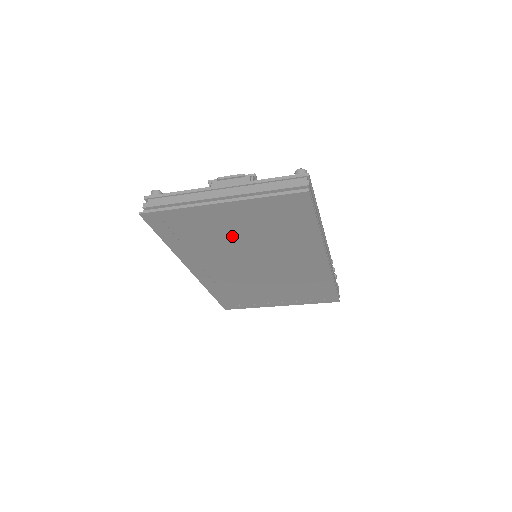
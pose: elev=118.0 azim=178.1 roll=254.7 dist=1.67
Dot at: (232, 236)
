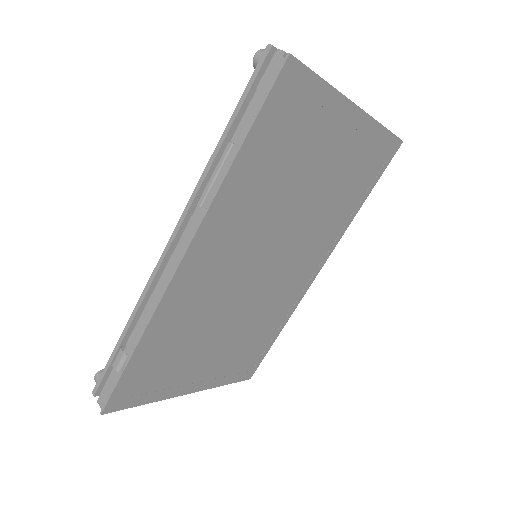
Dot at: (306, 184)
